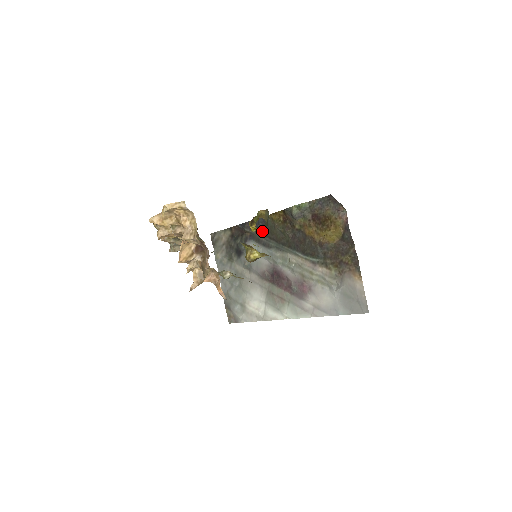
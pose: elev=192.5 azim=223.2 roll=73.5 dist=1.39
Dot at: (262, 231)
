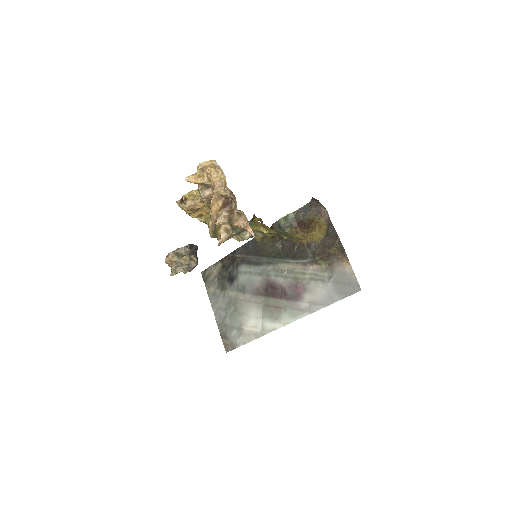
Dot at: occluded
